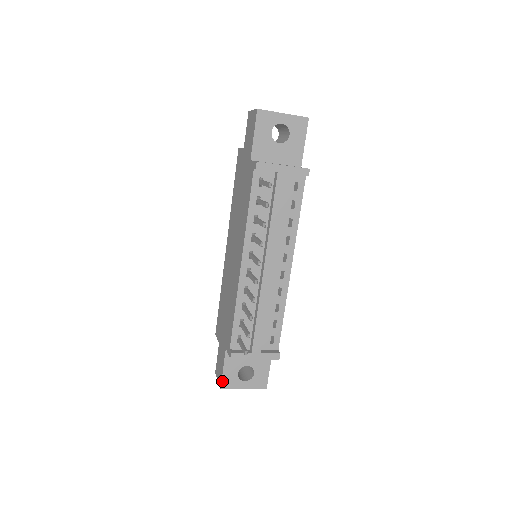
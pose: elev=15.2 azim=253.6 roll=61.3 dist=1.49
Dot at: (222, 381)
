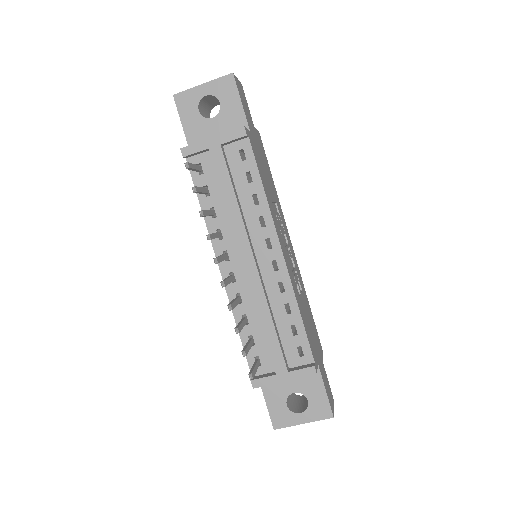
Dot at: (271, 419)
